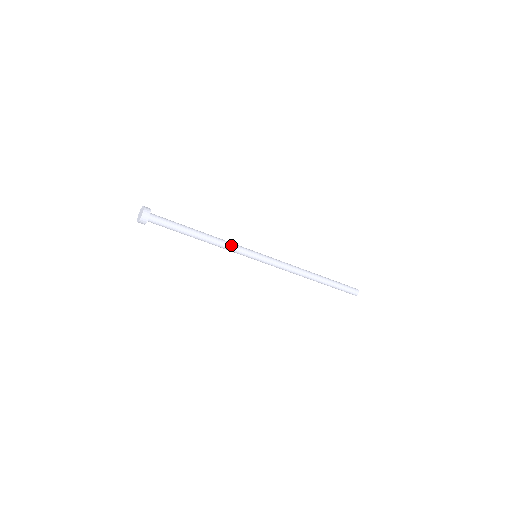
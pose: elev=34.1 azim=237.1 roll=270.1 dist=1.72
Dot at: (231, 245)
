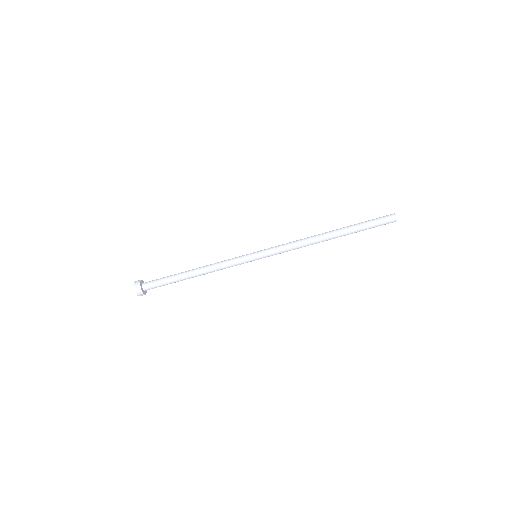
Dot at: (224, 261)
